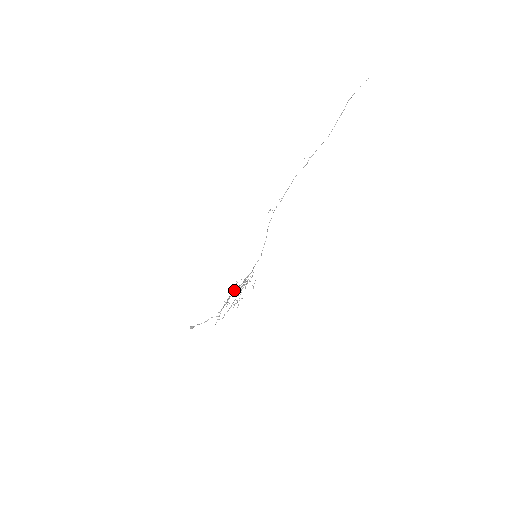
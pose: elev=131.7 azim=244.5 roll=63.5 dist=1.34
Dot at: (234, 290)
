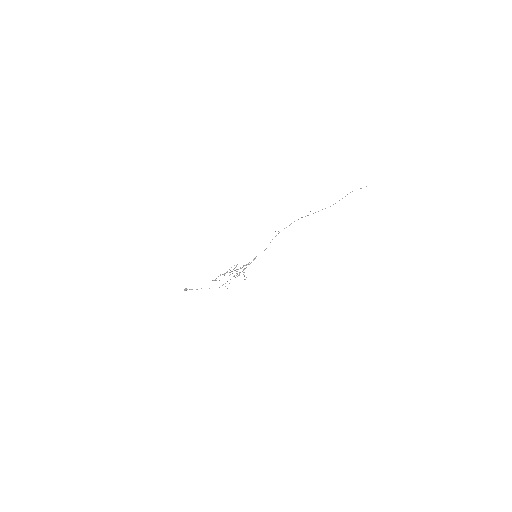
Dot at: occluded
